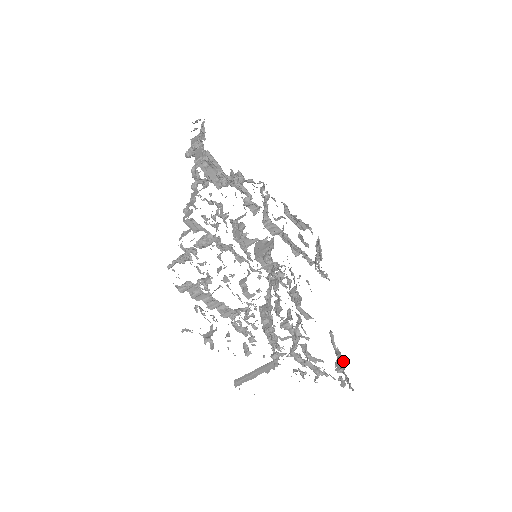
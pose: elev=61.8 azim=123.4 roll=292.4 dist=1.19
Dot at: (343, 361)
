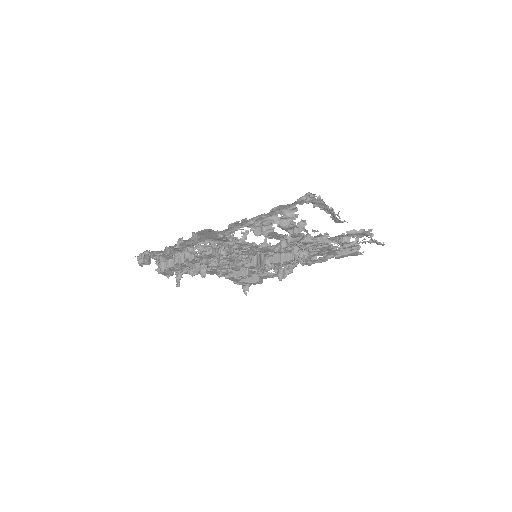
Dot at: occluded
